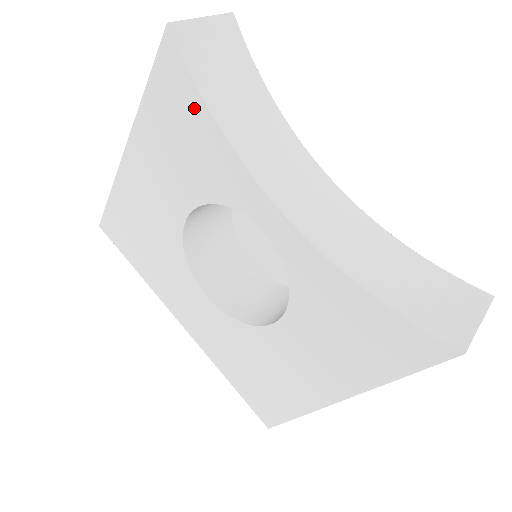
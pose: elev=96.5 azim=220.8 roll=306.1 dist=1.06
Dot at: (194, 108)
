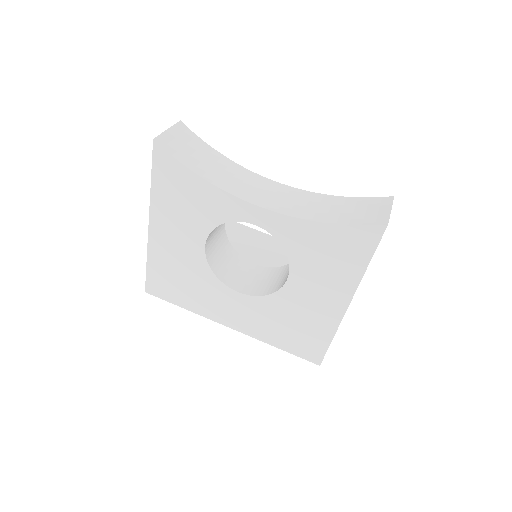
Dot at: (185, 176)
